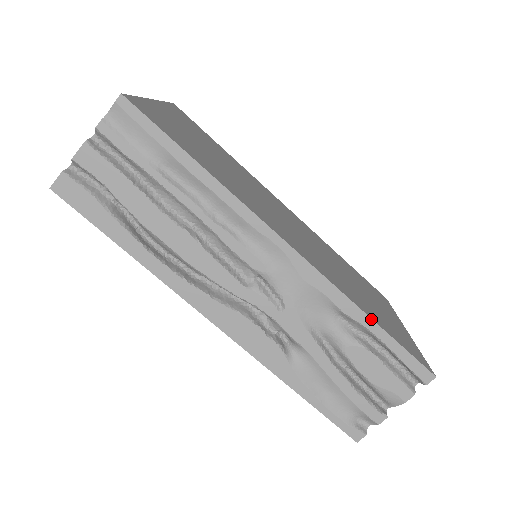
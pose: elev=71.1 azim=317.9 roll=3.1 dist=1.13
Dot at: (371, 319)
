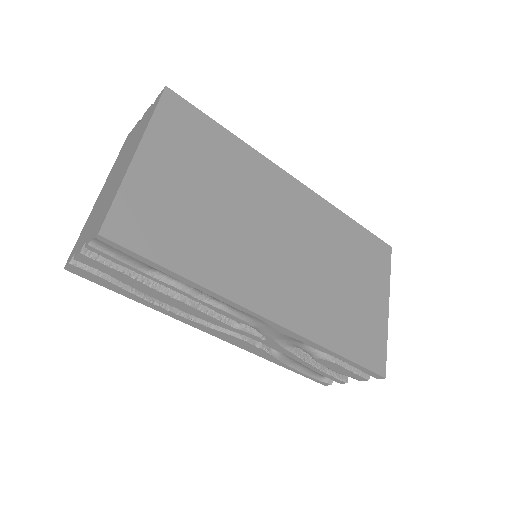
Dot at: (335, 353)
